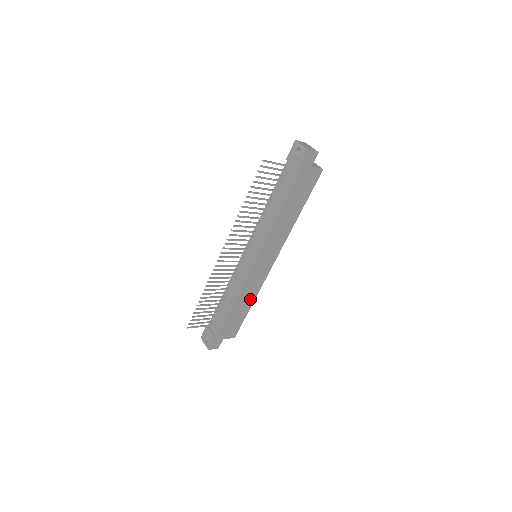
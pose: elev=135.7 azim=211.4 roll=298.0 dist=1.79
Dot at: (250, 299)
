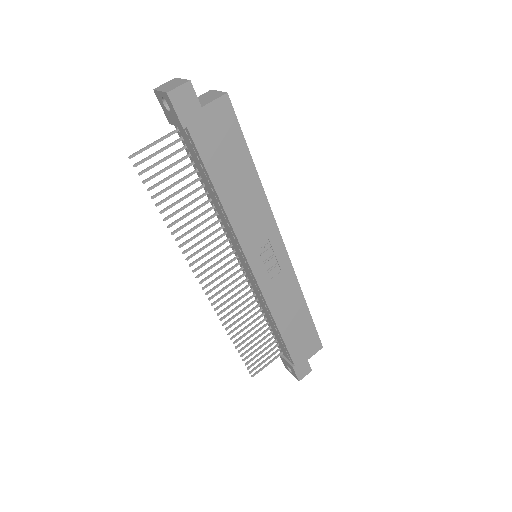
Dot at: (297, 303)
